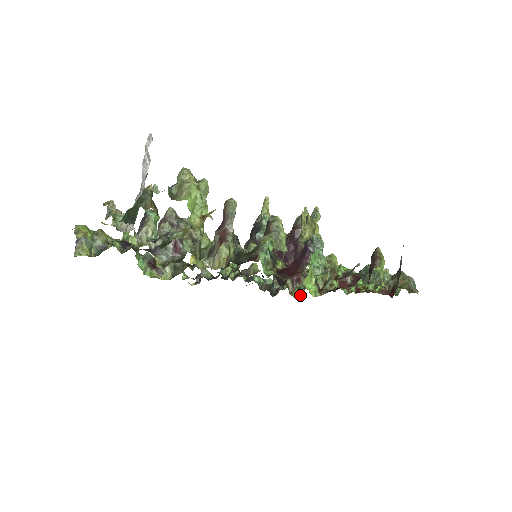
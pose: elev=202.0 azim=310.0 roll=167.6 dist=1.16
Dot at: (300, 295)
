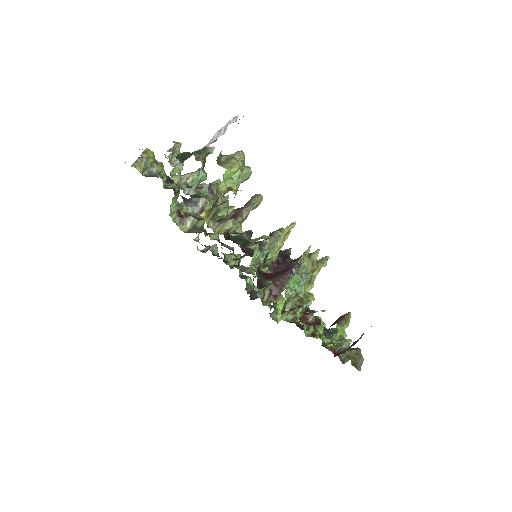
Dot at: (275, 320)
